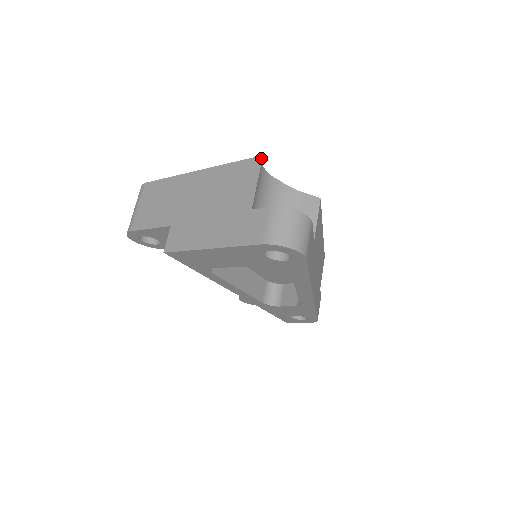
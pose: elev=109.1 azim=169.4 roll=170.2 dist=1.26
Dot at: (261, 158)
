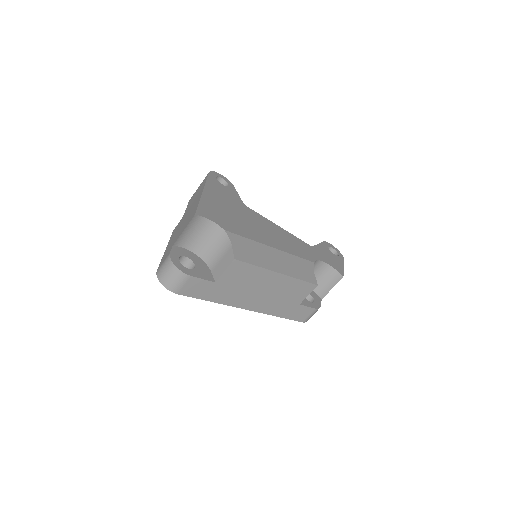
Dot at: (193, 216)
